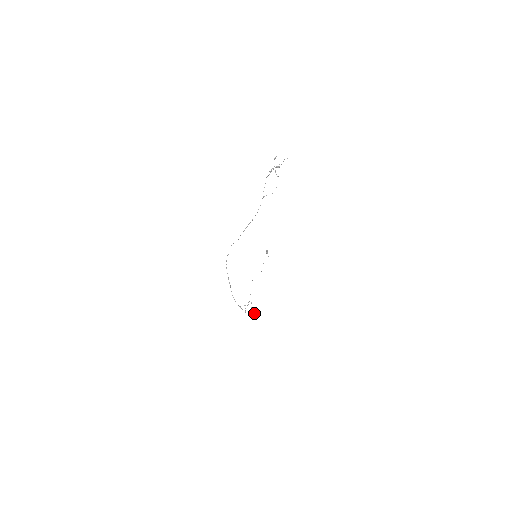
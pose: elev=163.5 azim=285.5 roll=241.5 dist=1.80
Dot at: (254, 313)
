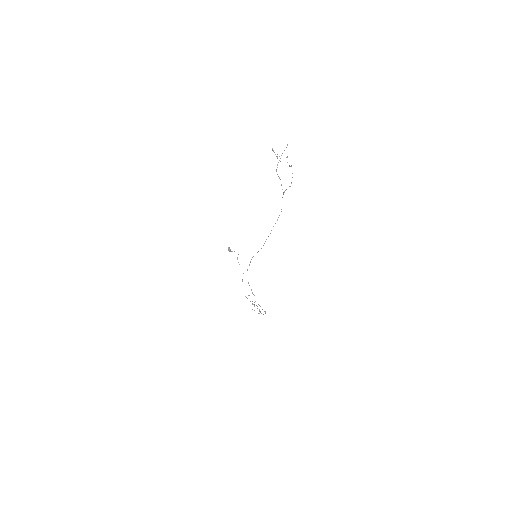
Dot at: (260, 312)
